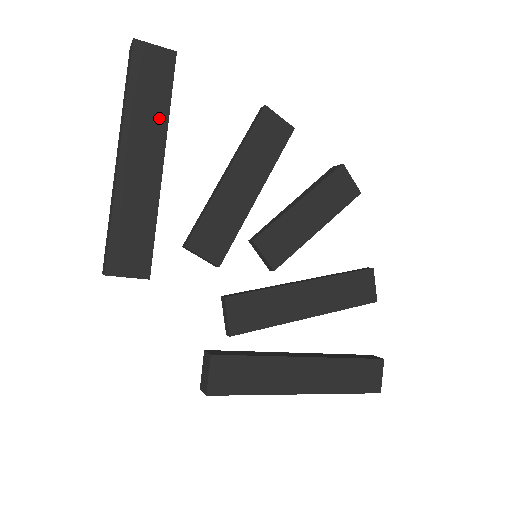
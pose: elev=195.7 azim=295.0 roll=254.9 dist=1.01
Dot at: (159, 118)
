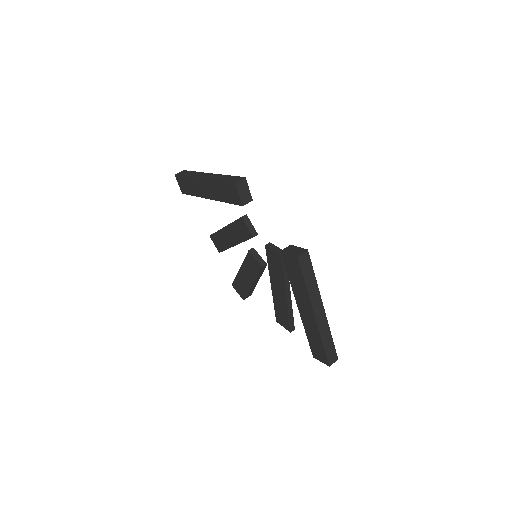
Dot at: occluded
